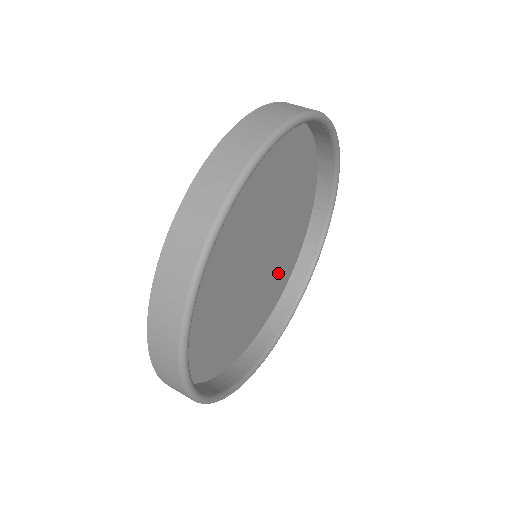
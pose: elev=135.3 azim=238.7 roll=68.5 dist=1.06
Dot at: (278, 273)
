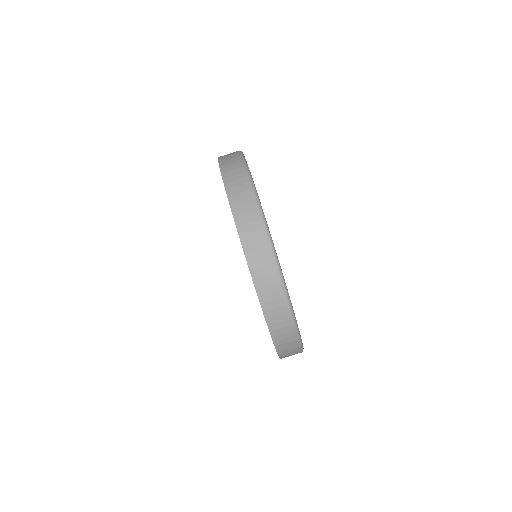
Dot at: occluded
